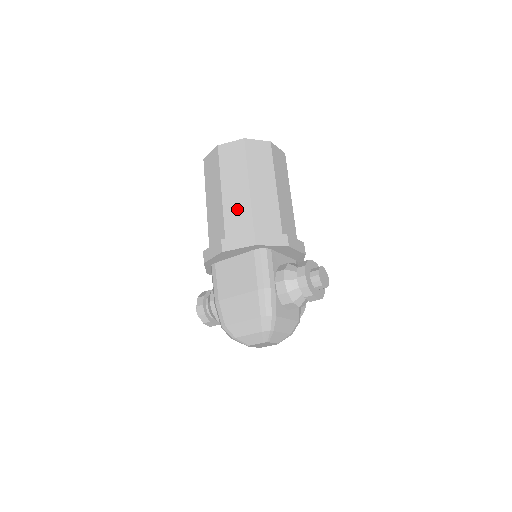
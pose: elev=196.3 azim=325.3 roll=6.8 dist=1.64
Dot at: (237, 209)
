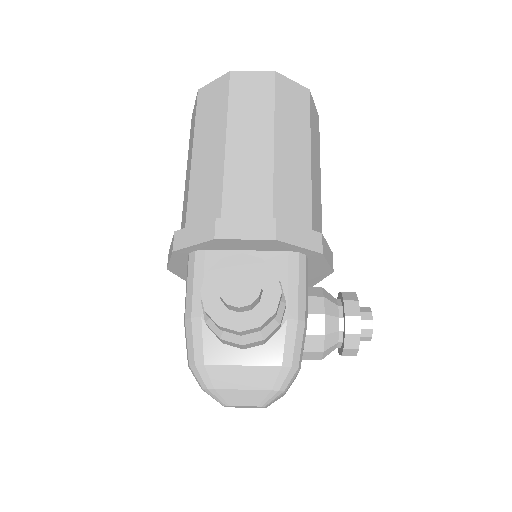
Dot at: (185, 200)
